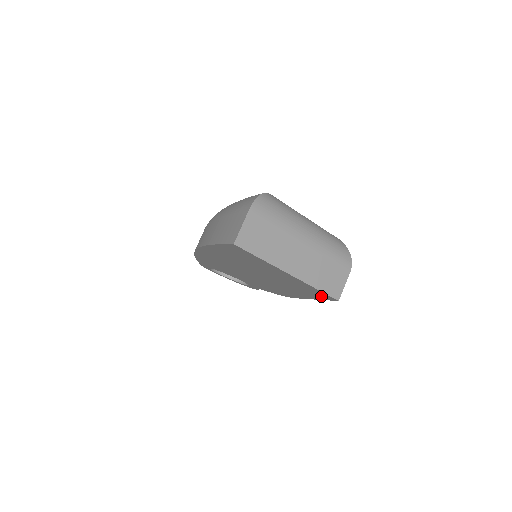
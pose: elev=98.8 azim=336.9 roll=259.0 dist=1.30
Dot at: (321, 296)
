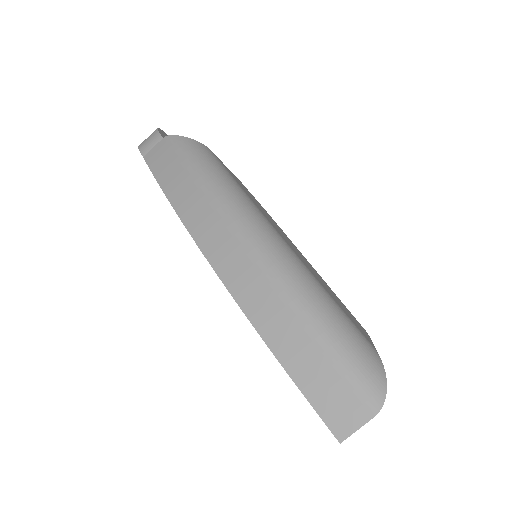
Dot at: occluded
